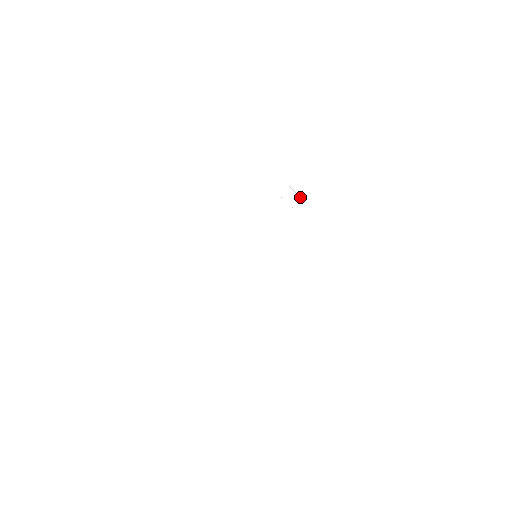
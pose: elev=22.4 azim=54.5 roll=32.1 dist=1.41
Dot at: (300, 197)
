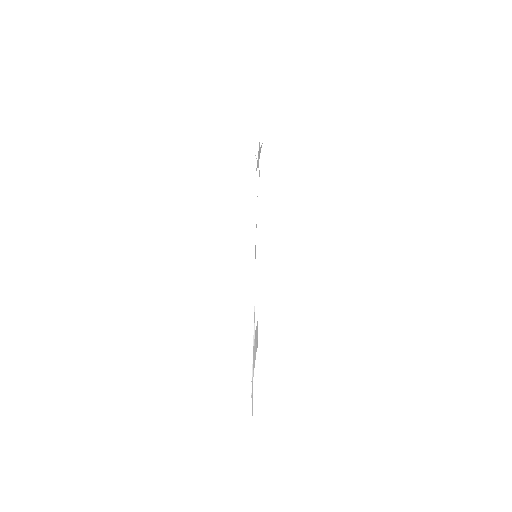
Dot at: occluded
